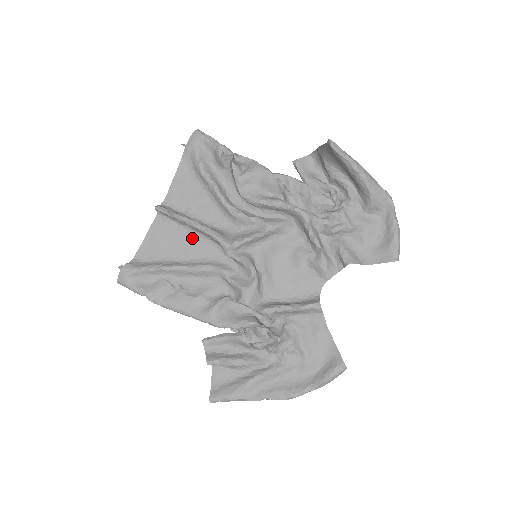
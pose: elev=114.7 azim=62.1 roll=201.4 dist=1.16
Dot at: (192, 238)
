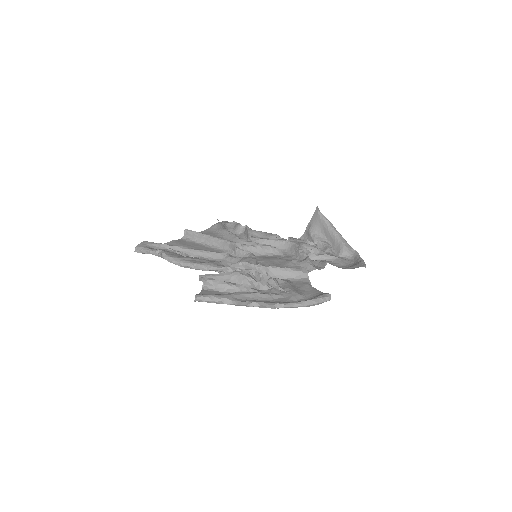
Dot at: (206, 248)
